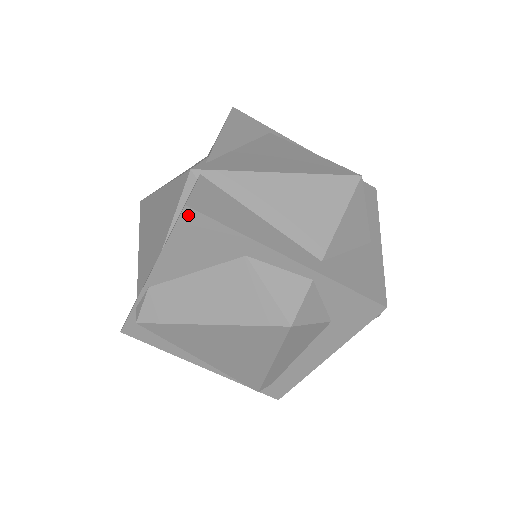
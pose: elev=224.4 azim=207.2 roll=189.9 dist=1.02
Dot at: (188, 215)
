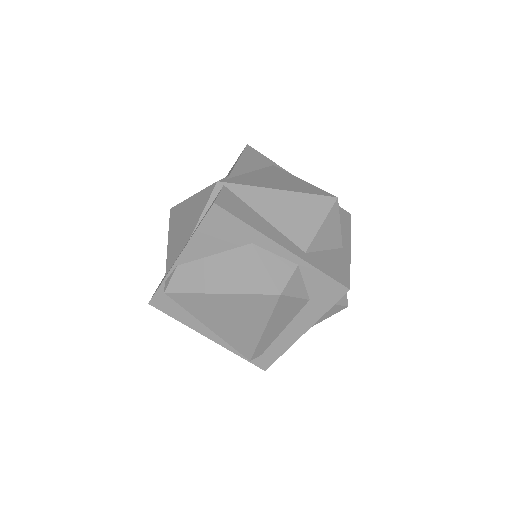
Dot at: (215, 210)
